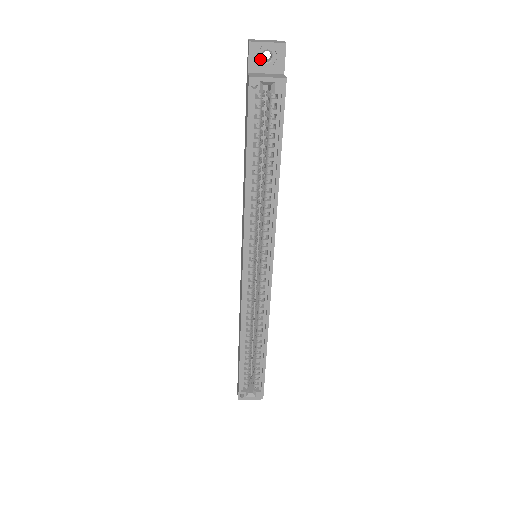
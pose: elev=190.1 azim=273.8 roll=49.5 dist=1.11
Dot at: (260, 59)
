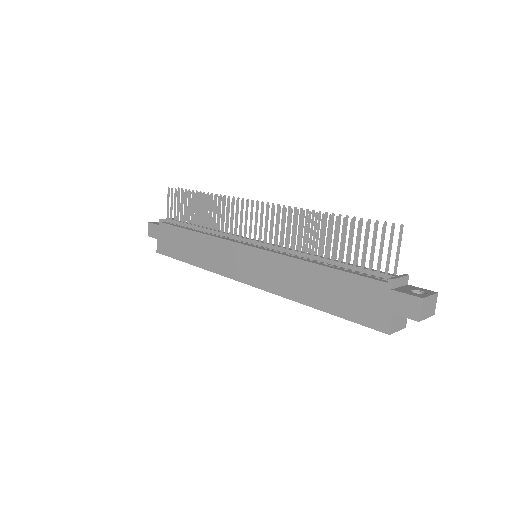
Dot at: occluded
